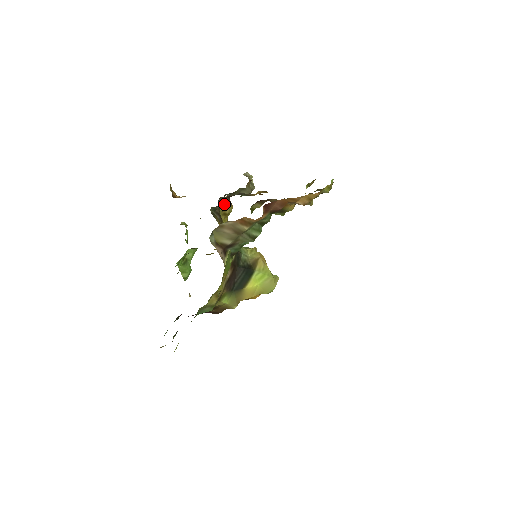
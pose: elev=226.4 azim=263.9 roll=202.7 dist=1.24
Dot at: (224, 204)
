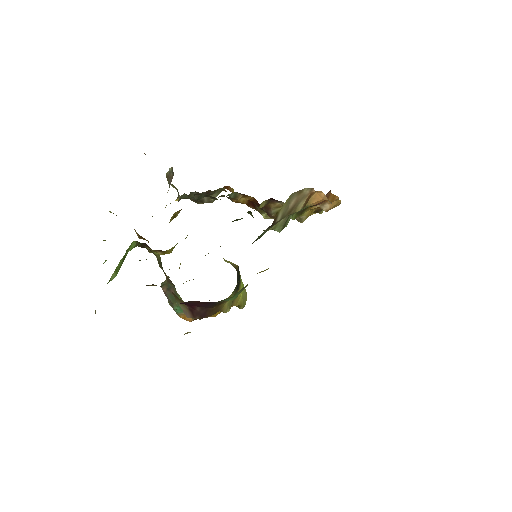
Dot at: occluded
